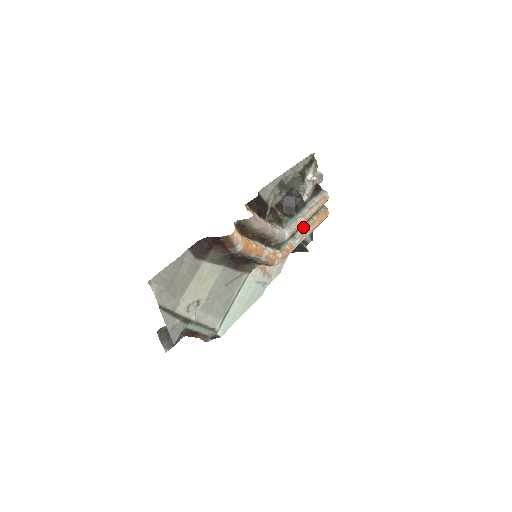
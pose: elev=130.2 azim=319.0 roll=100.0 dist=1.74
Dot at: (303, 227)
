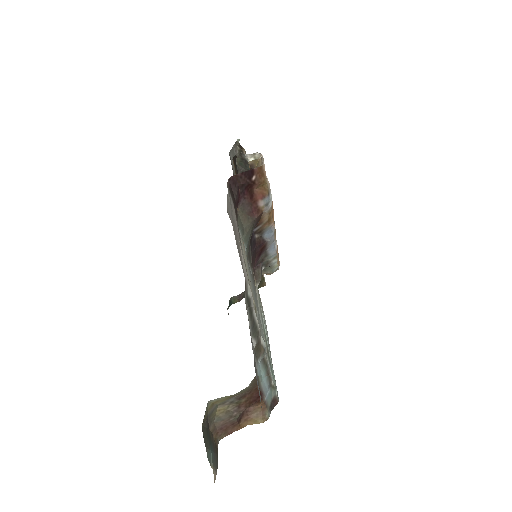
Dot at: occluded
